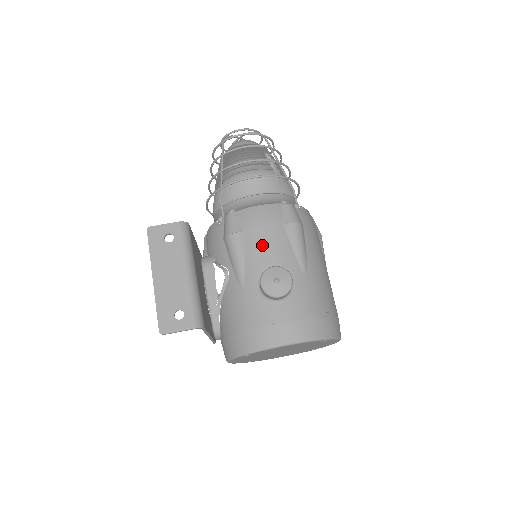
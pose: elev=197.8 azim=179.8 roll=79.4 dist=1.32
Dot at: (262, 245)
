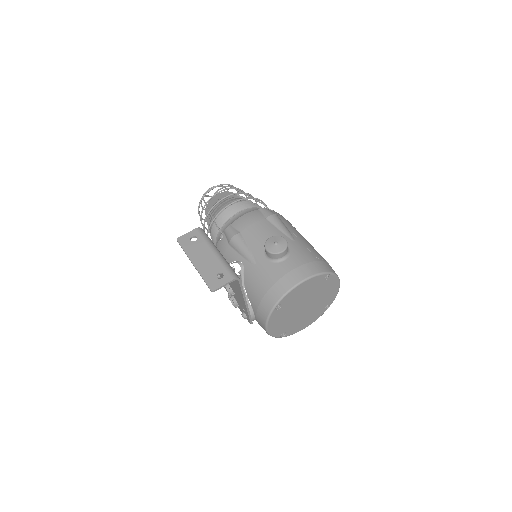
Dot at: (257, 234)
